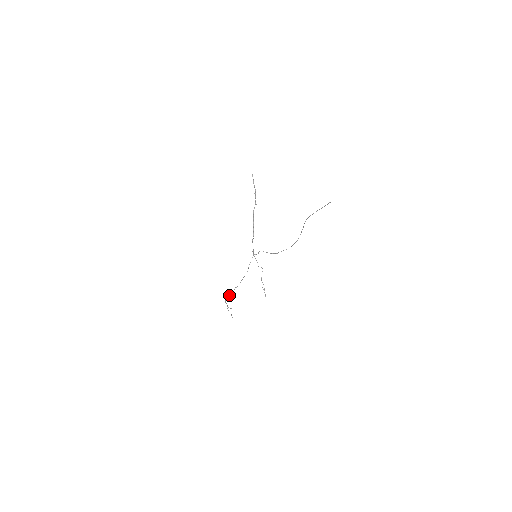
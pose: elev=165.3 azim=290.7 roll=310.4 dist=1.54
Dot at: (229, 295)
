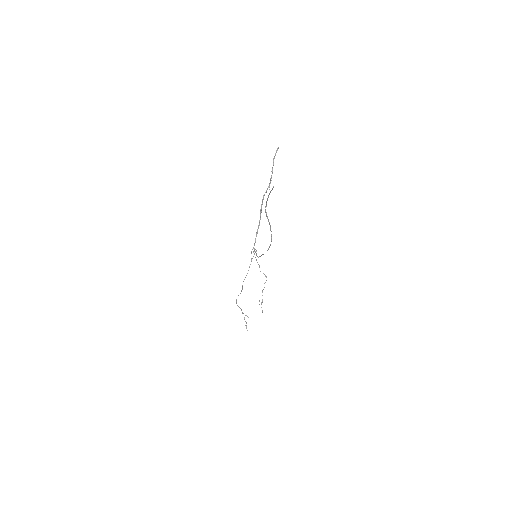
Dot at: occluded
